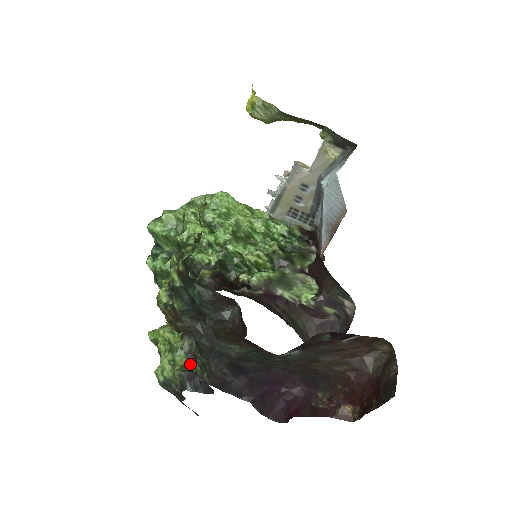
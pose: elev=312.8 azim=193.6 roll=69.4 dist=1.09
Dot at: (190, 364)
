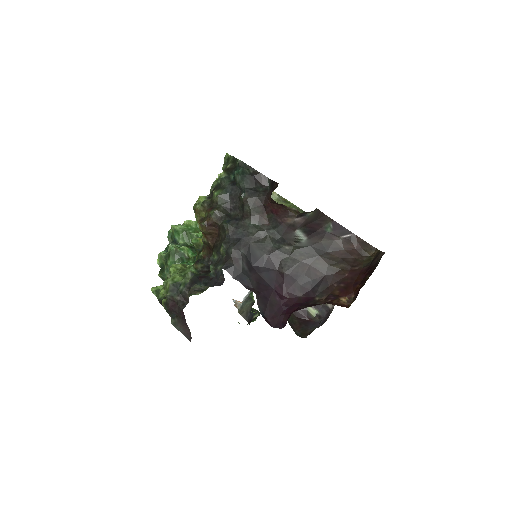
Dot at: occluded
